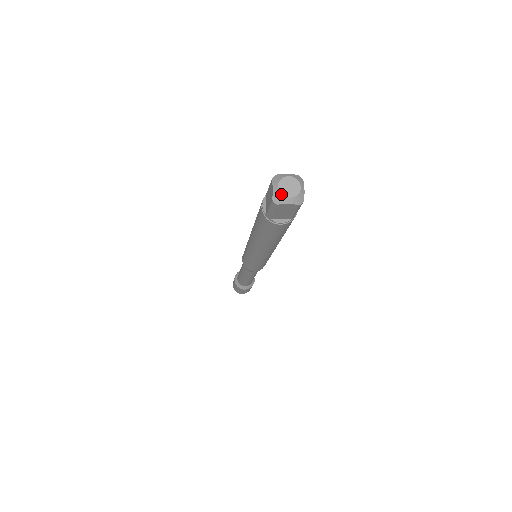
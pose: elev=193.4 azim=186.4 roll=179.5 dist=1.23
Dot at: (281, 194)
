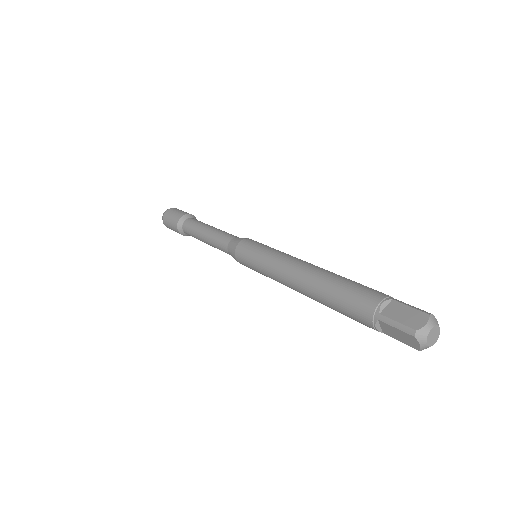
Dot at: occluded
